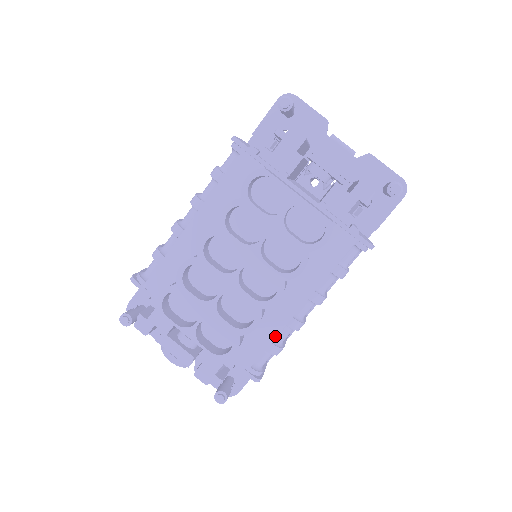
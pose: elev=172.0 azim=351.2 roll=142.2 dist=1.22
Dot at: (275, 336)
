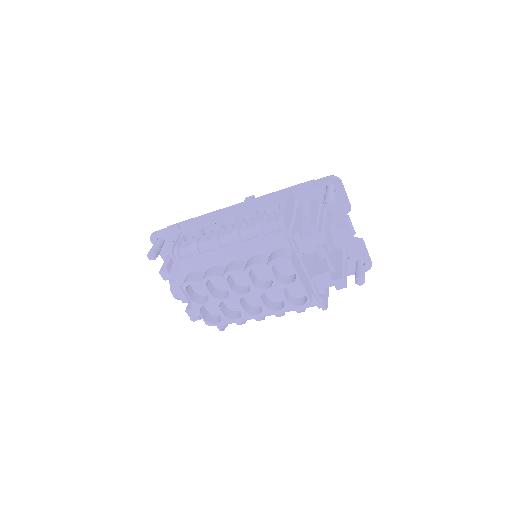
Dot at: occluded
